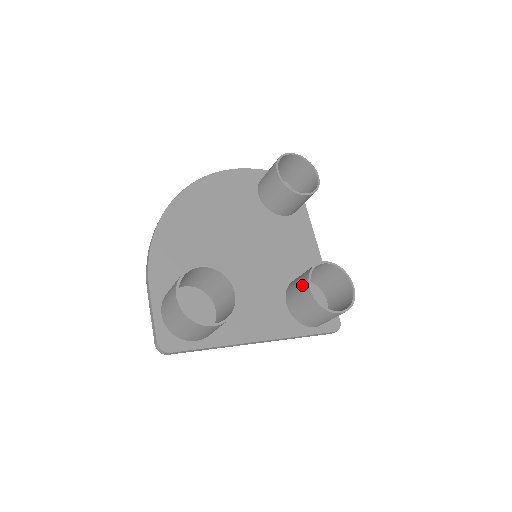
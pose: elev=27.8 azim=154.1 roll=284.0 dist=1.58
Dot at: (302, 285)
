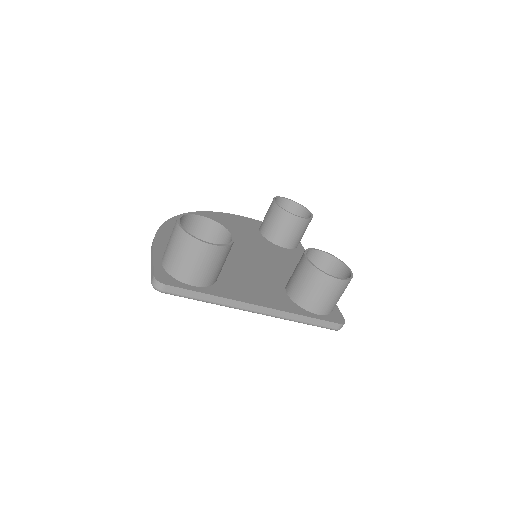
Dot at: (299, 262)
